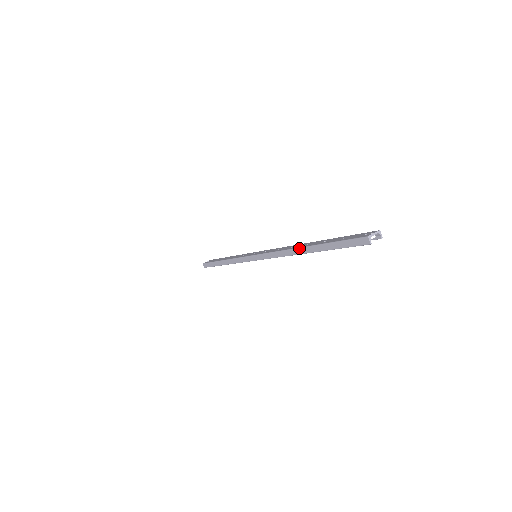
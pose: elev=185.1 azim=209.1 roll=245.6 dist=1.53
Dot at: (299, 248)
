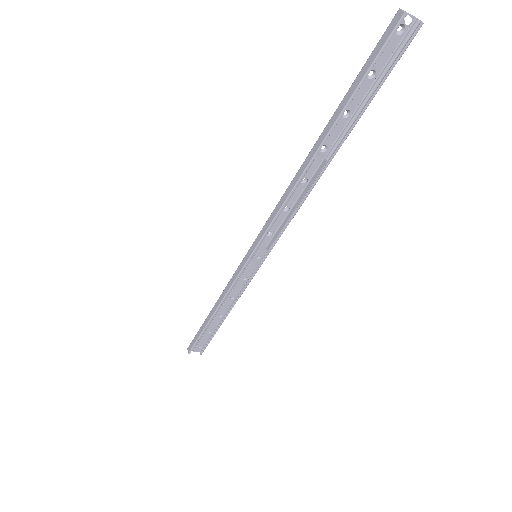
Dot at: (310, 151)
